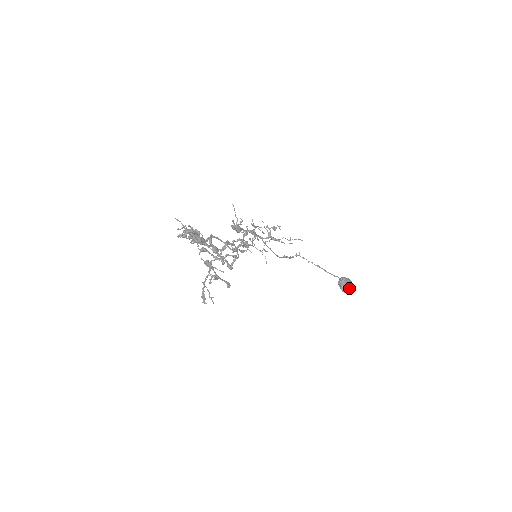
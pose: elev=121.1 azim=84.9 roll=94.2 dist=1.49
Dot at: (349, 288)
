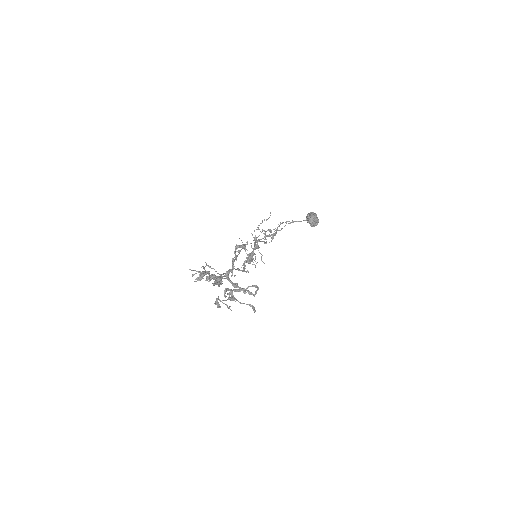
Dot at: (317, 223)
